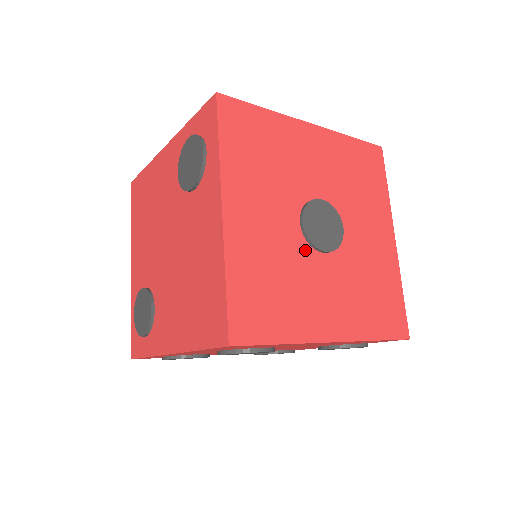
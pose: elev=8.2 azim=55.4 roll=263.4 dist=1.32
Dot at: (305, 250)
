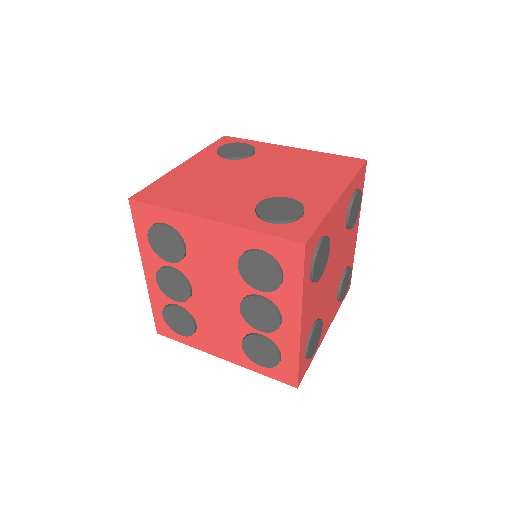
Dot at: occluded
